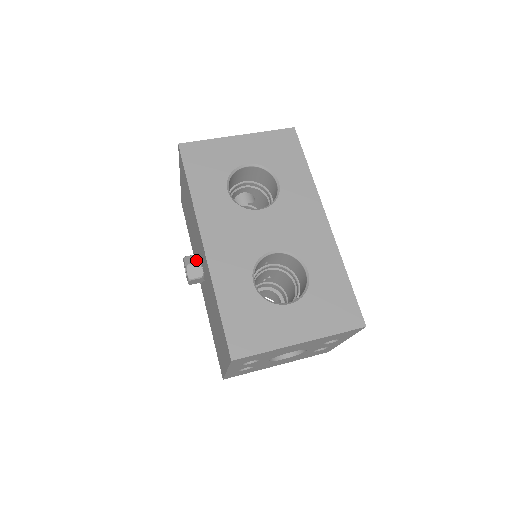
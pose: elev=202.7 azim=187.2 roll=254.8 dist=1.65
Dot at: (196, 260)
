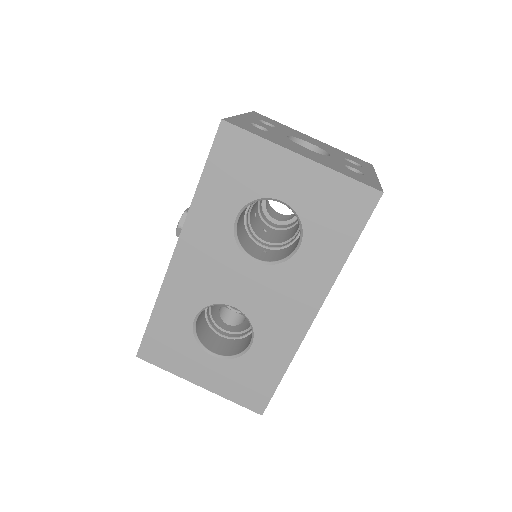
Dot at: occluded
